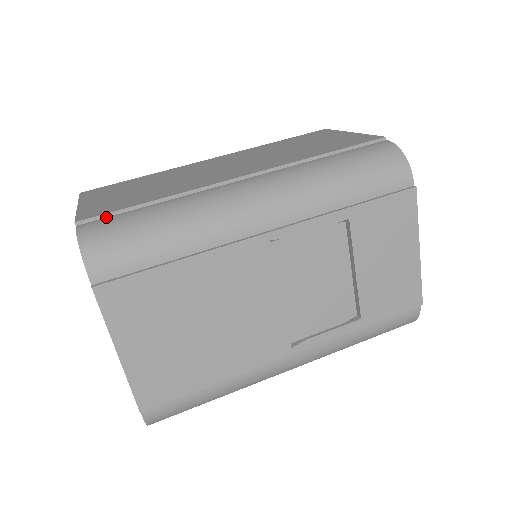
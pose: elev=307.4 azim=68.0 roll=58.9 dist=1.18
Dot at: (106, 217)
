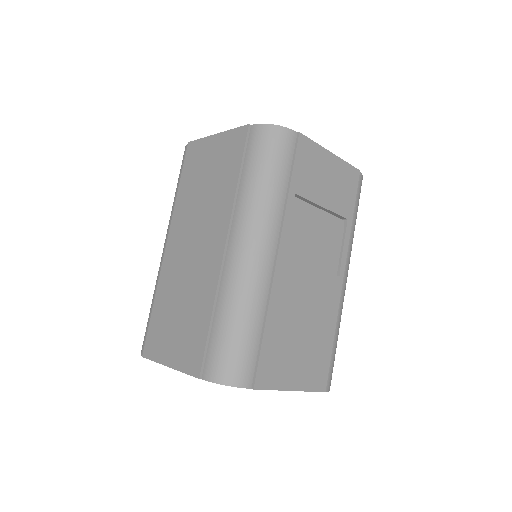
Dot at: (206, 356)
